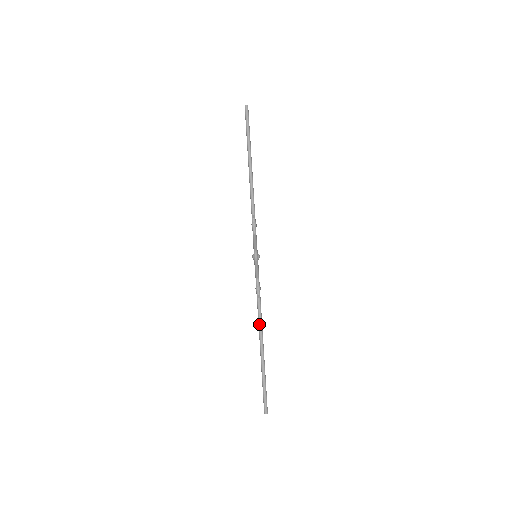
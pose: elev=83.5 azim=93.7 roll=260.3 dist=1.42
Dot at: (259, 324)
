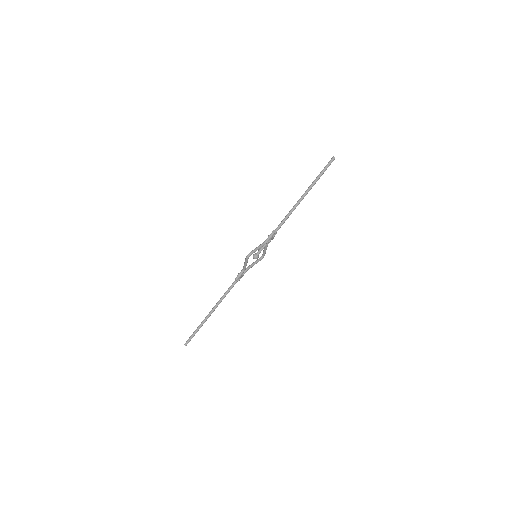
Dot at: (223, 295)
